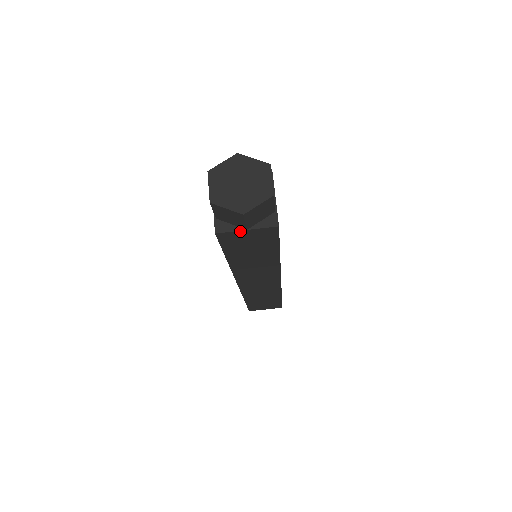
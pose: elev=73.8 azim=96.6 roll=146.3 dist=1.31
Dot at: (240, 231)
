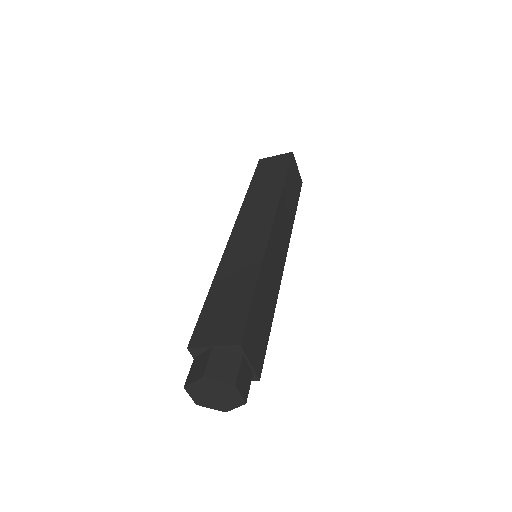
Dot at: occluded
